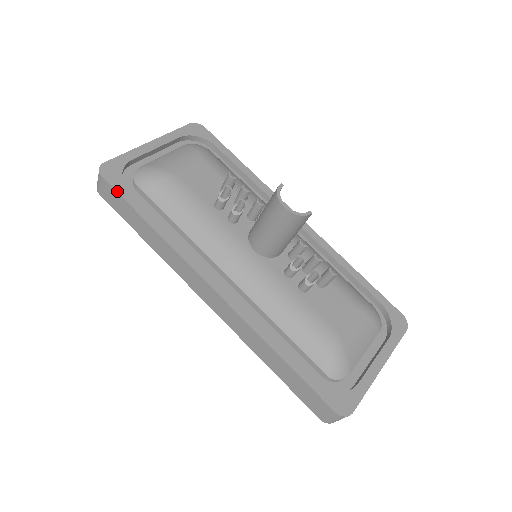
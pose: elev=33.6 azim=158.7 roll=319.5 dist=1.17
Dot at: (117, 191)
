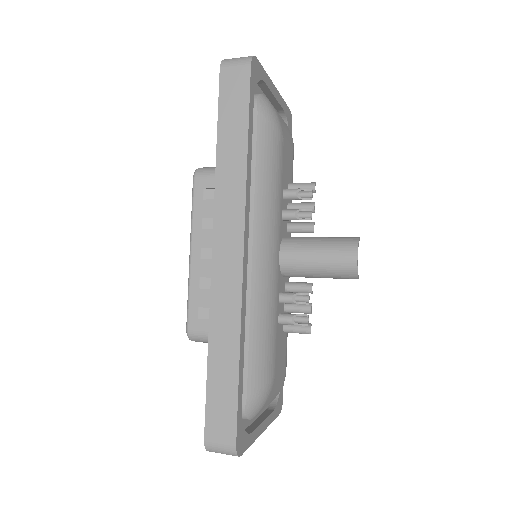
Dot at: (250, 90)
